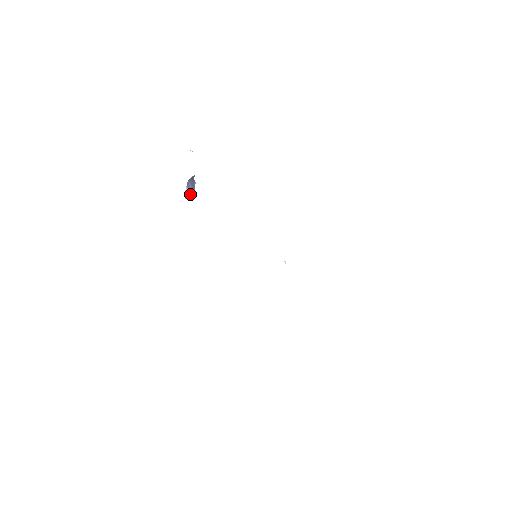
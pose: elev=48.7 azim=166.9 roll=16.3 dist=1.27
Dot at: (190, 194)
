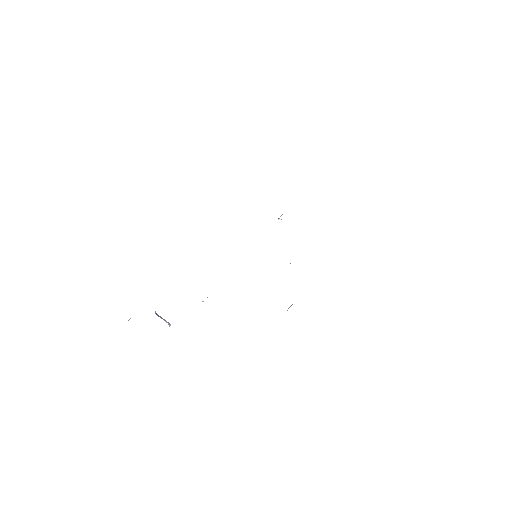
Dot at: (169, 326)
